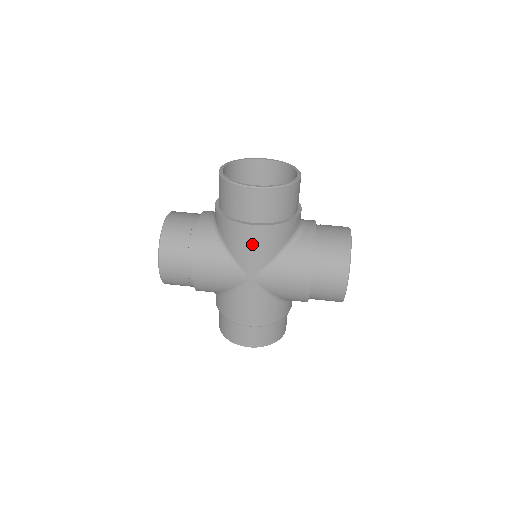
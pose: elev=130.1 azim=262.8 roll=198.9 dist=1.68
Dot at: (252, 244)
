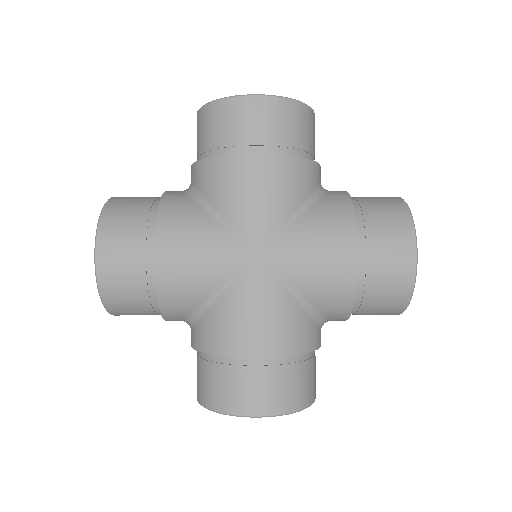
Dot at: (256, 188)
